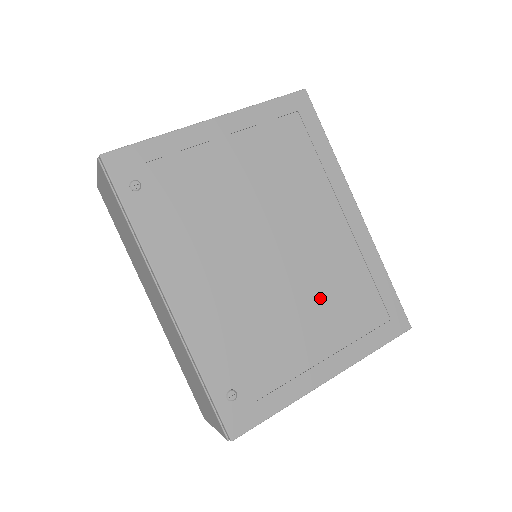
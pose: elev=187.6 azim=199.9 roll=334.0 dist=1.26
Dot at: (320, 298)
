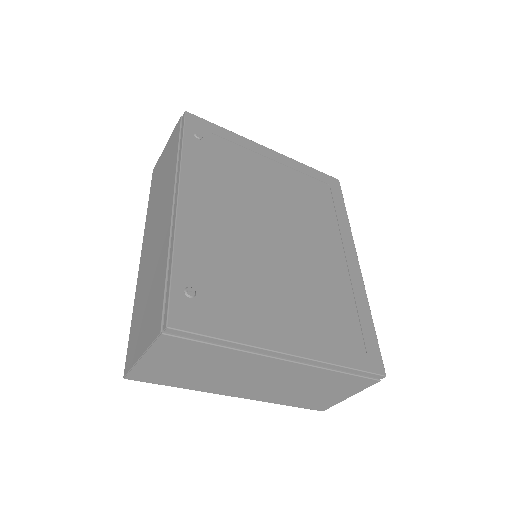
Dot at: (305, 290)
